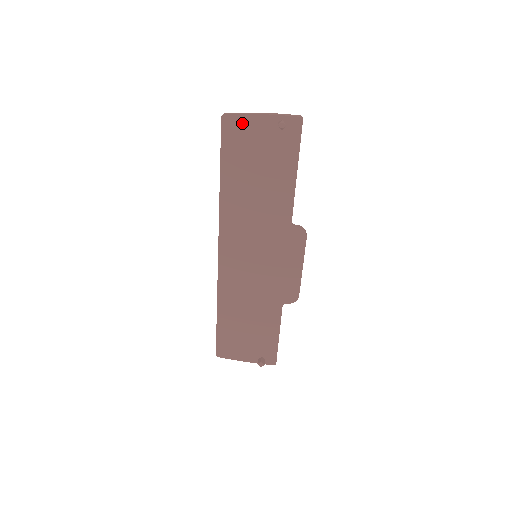
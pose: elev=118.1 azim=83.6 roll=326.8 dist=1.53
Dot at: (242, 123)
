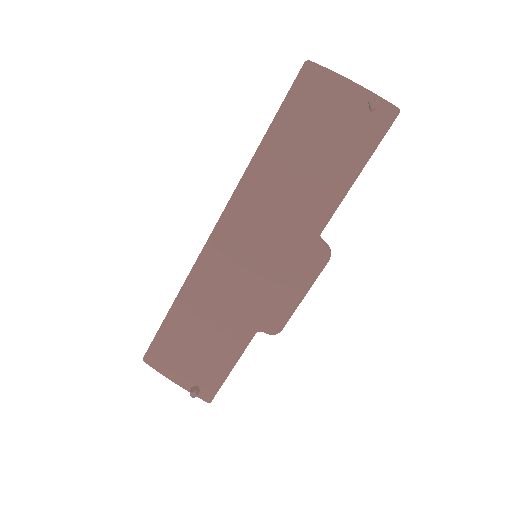
Dot at: (326, 82)
